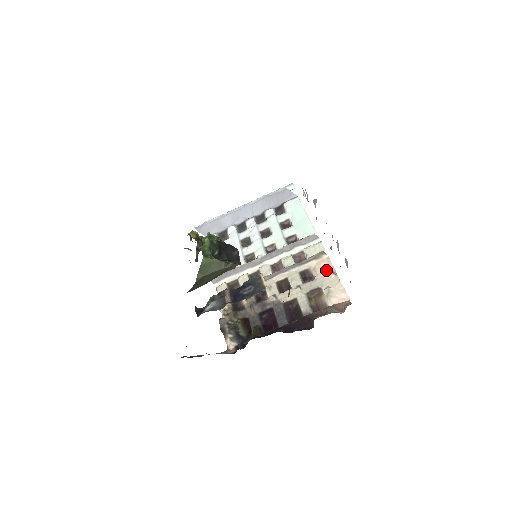
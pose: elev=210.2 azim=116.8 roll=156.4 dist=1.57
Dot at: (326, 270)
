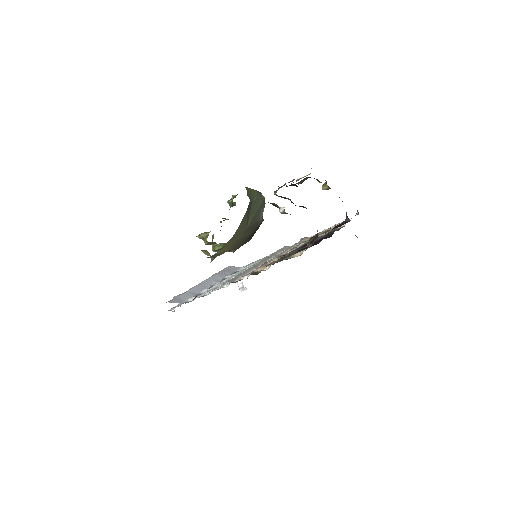
Dot at: (318, 233)
